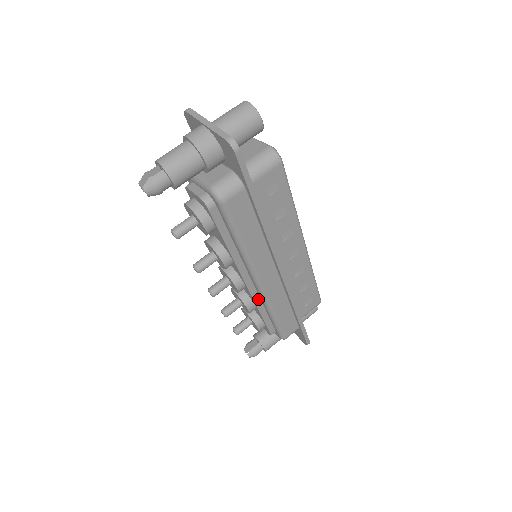
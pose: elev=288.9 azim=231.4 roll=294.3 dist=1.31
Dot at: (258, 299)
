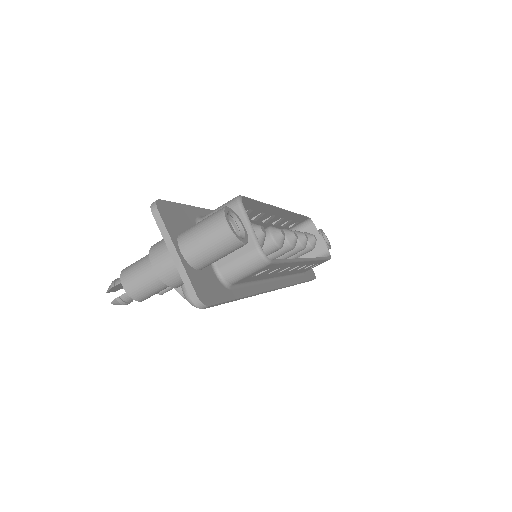
Dot at: occluded
